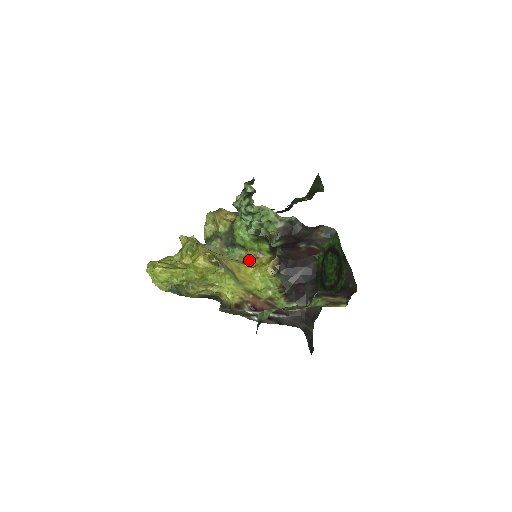
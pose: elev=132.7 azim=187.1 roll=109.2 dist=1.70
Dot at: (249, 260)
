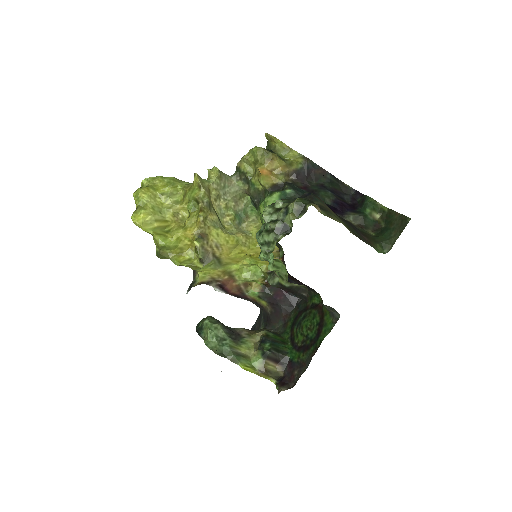
Dot at: occluded
